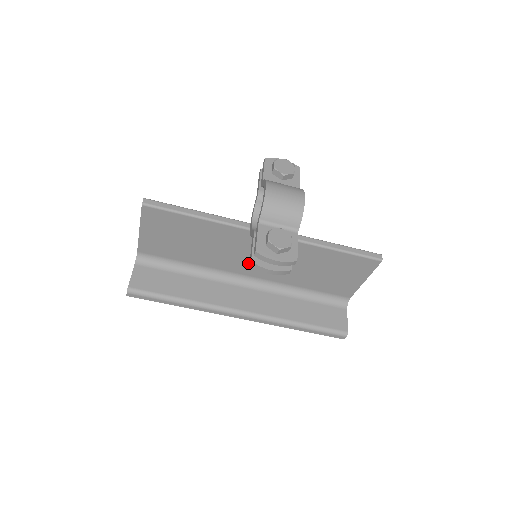
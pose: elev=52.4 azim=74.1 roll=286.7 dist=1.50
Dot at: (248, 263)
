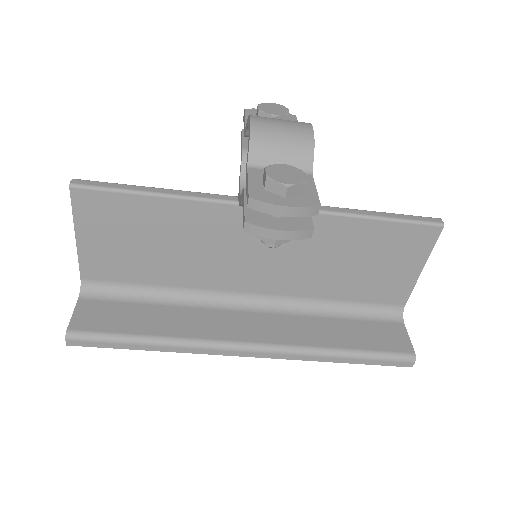
Dot at: (246, 269)
